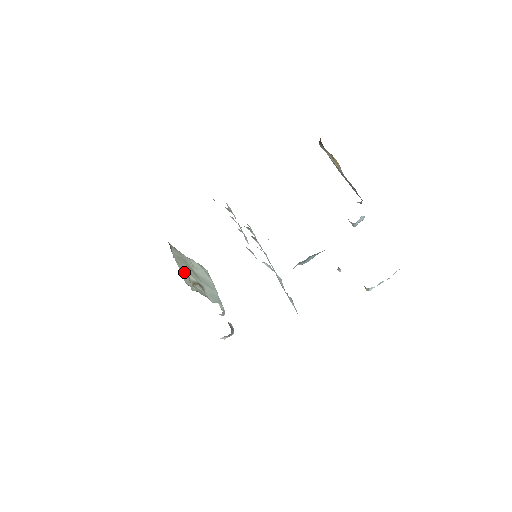
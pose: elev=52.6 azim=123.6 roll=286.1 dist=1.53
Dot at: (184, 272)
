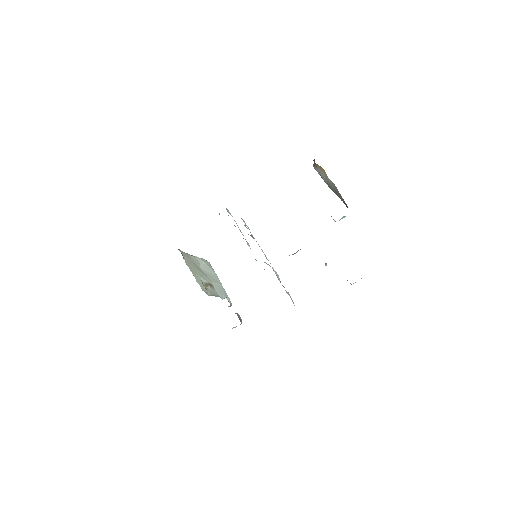
Dot at: (198, 278)
